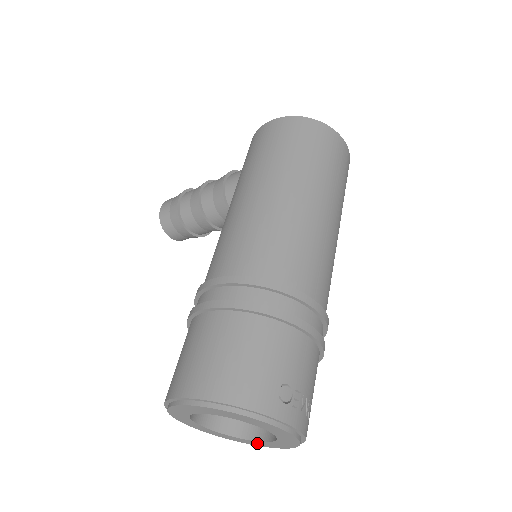
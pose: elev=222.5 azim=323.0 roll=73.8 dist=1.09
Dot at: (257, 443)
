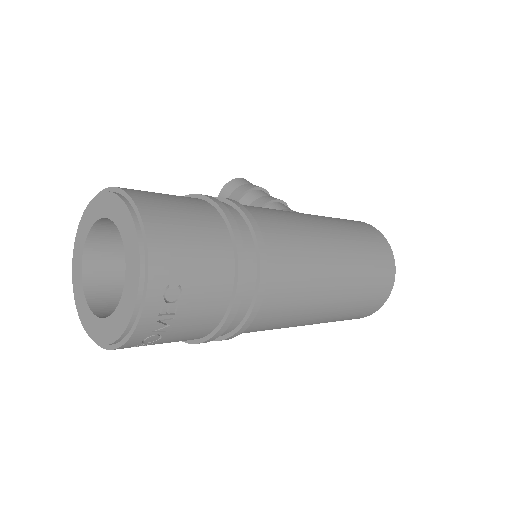
Dot at: (85, 311)
